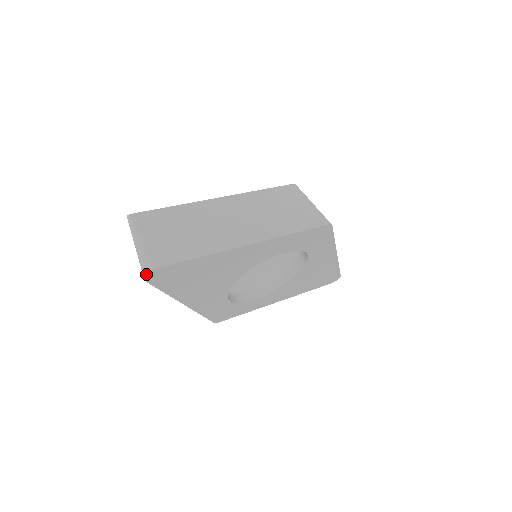
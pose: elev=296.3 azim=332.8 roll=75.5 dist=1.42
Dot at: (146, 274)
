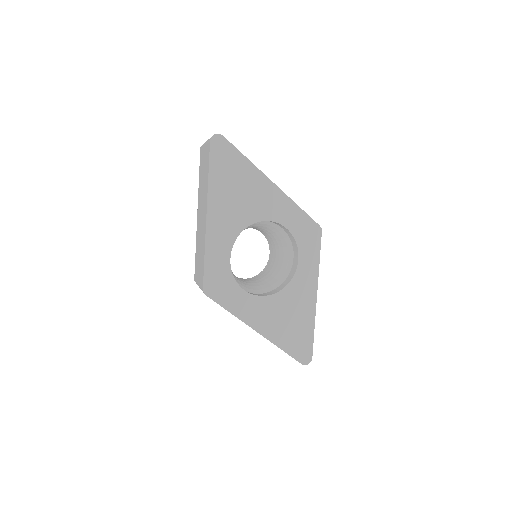
Dot at: (215, 134)
